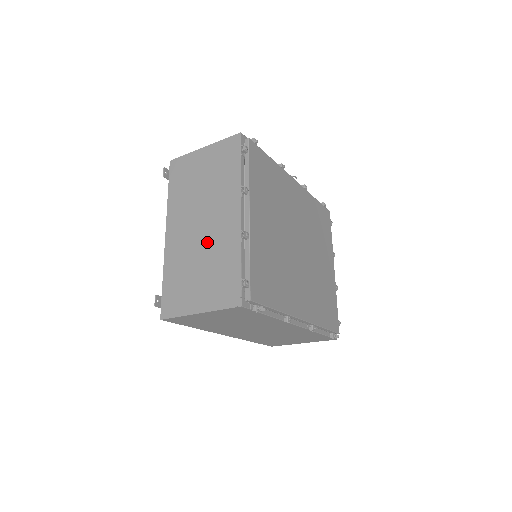
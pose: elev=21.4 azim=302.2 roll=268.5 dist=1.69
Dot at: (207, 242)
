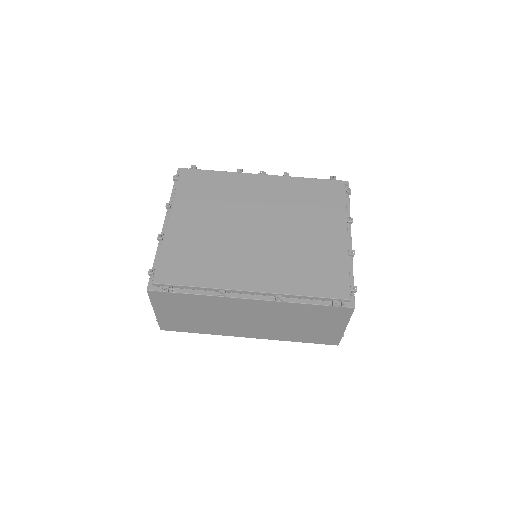
Dot at: occluded
